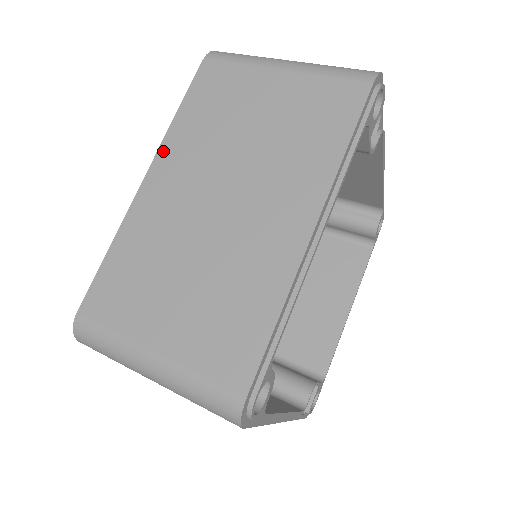
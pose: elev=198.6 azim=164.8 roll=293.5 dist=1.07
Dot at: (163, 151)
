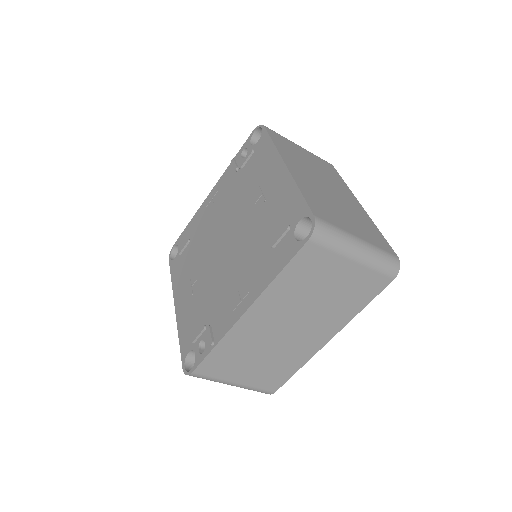
Dot at: (283, 156)
